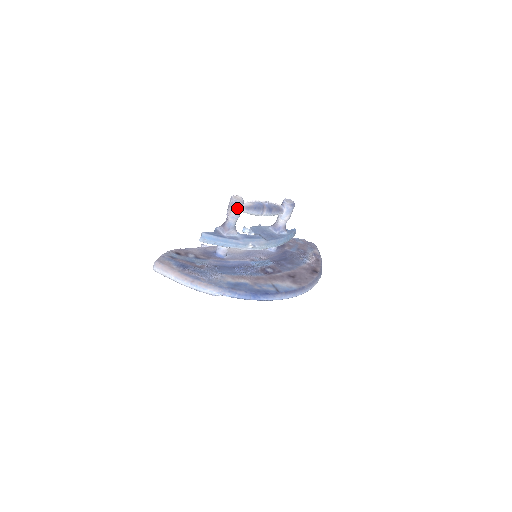
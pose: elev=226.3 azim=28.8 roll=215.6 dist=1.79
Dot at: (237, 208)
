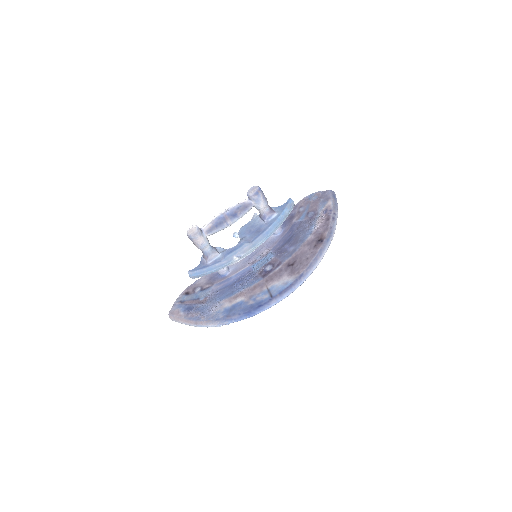
Dot at: (196, 241)
